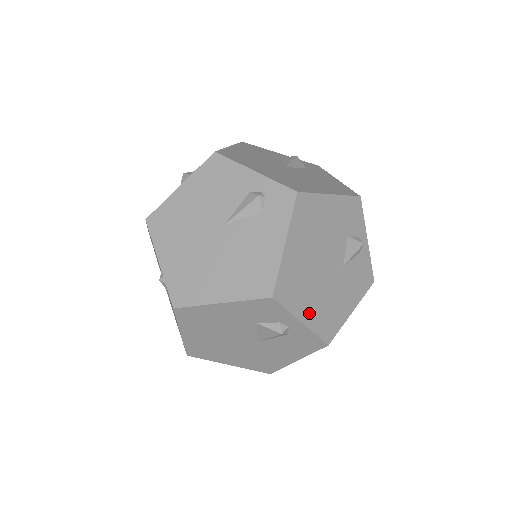
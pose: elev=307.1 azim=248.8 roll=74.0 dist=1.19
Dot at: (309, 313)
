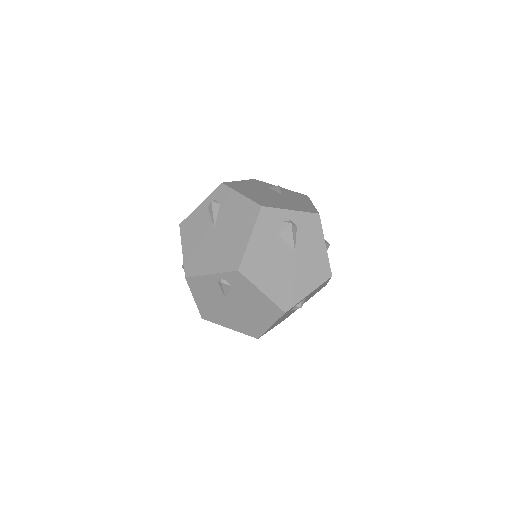
Dot at: (289, 207)
